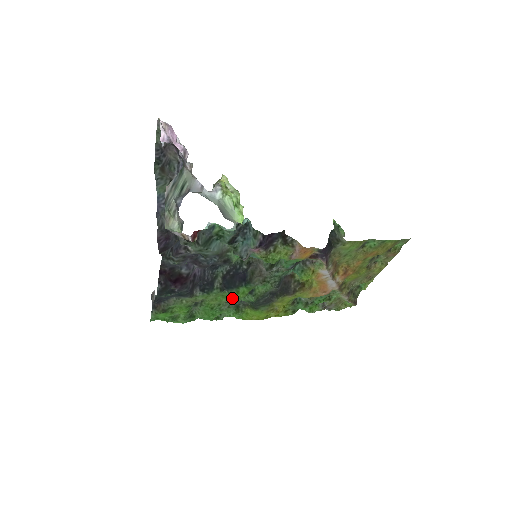
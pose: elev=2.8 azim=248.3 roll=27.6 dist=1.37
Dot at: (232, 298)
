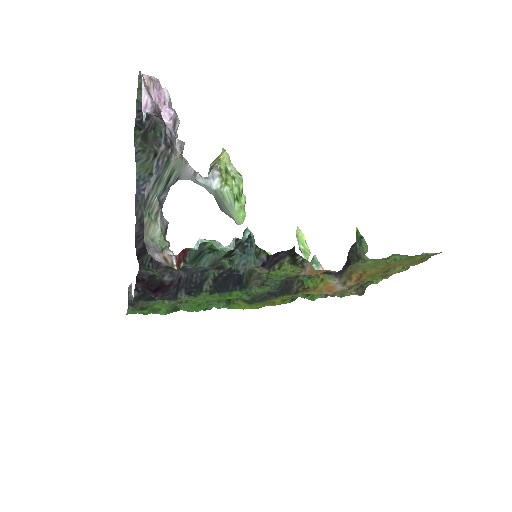
Dot at: (223, 298)
